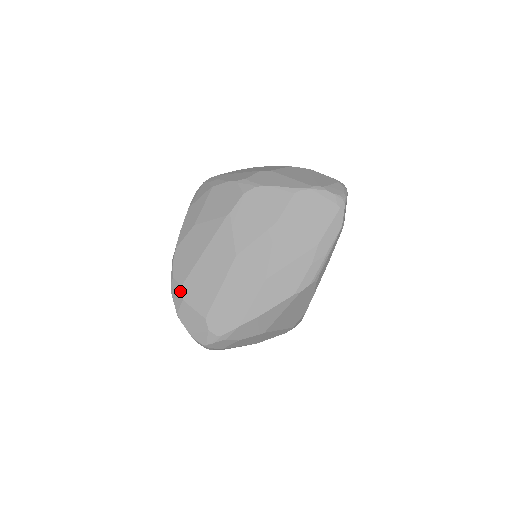
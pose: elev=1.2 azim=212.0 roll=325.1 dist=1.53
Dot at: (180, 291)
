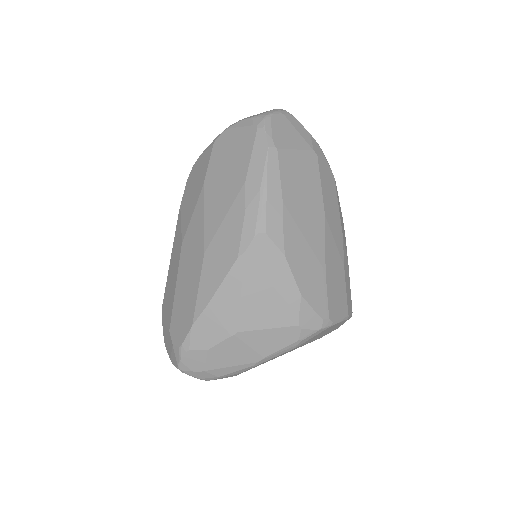
Dot at: (162, 313)
